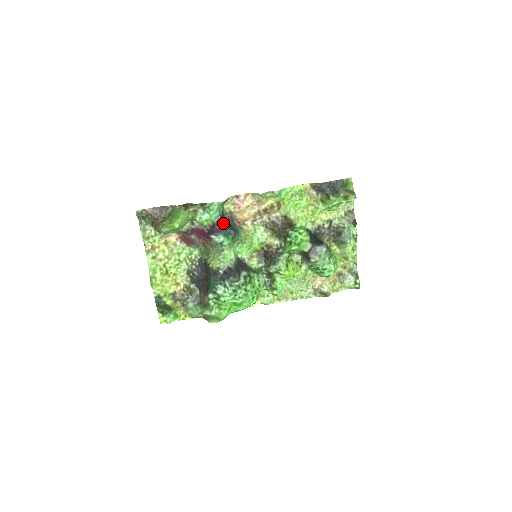
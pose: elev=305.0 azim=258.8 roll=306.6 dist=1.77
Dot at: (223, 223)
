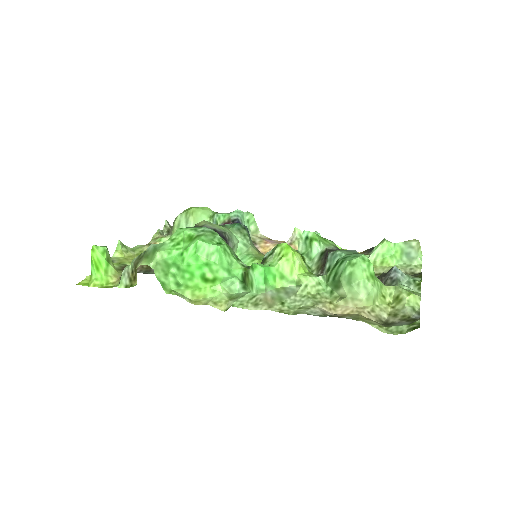
Dot at: occluded
